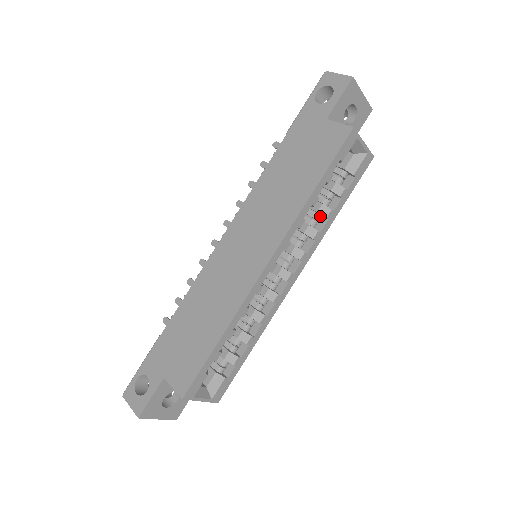
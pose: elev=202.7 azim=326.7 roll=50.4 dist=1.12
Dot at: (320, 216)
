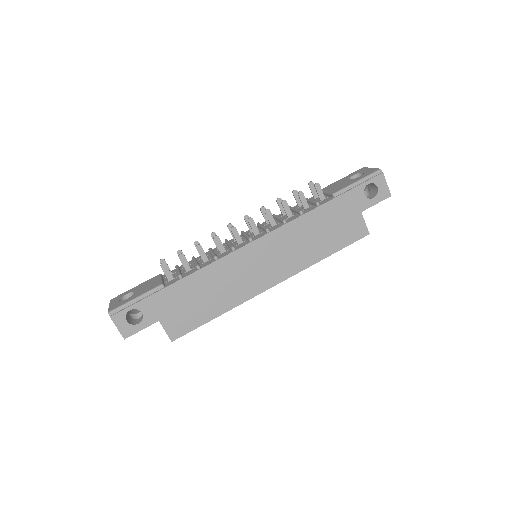
Dot at: occluded
